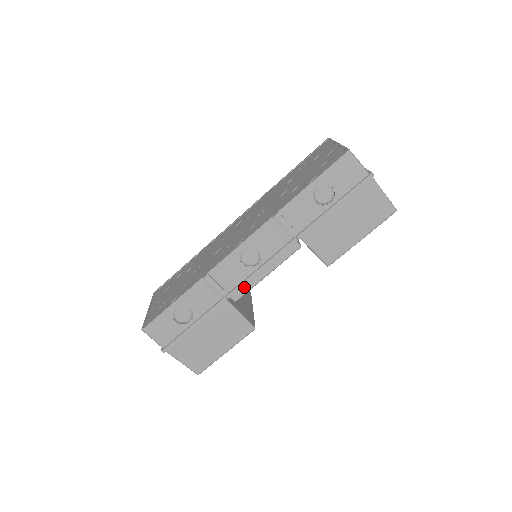
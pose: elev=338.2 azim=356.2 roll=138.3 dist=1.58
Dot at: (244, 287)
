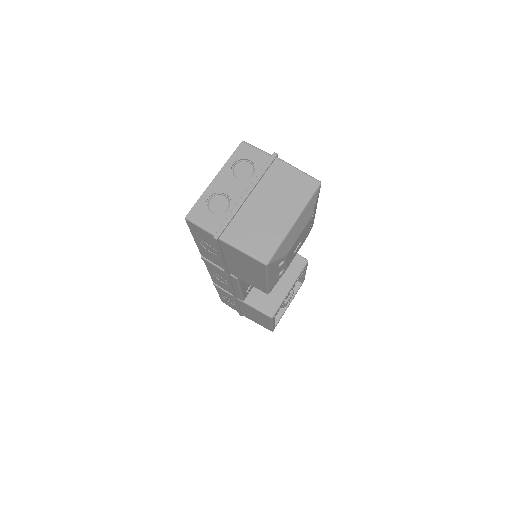
Dot at: (237, 294)
